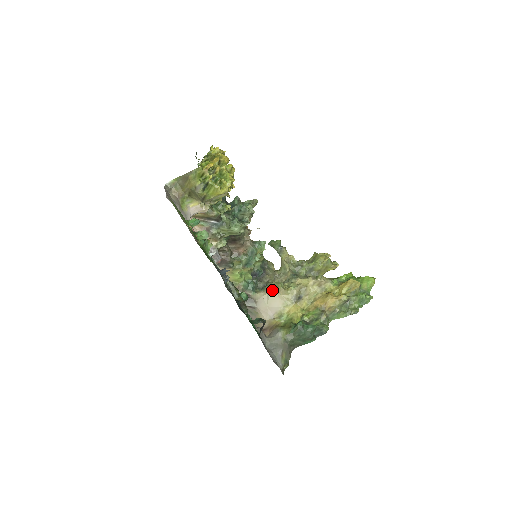
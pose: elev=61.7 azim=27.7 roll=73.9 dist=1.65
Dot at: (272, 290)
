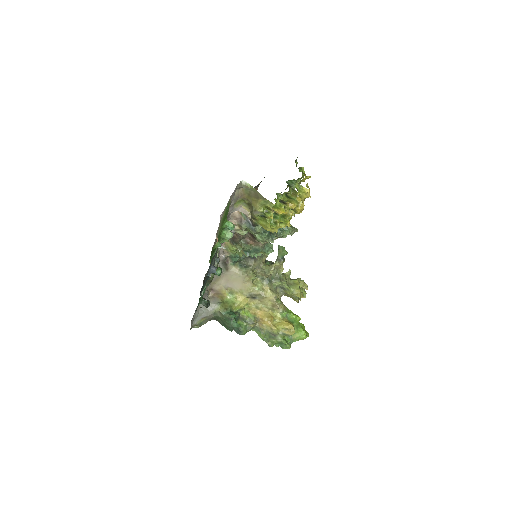
Dot at: (244, 276)
